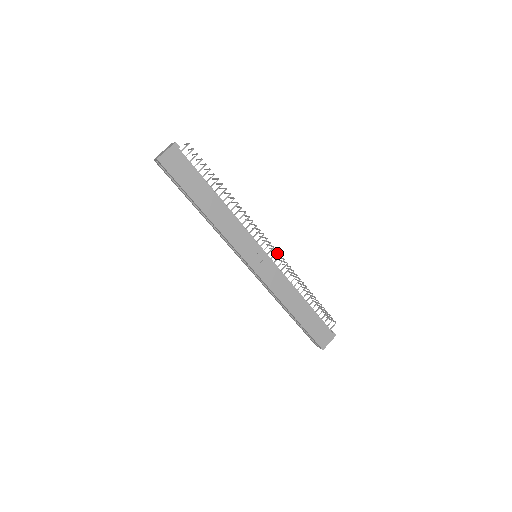
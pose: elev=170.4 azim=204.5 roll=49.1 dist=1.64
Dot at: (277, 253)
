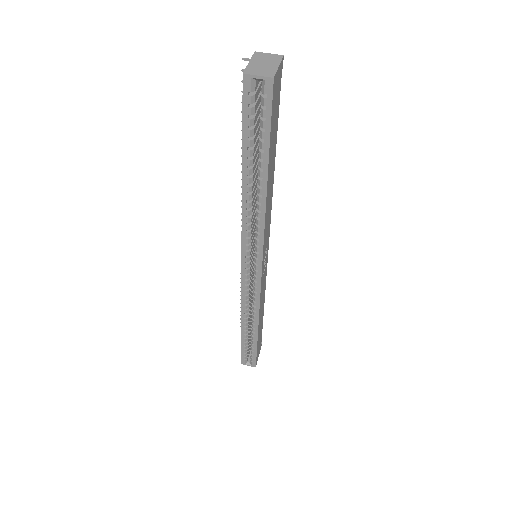
Dot at: occluded
